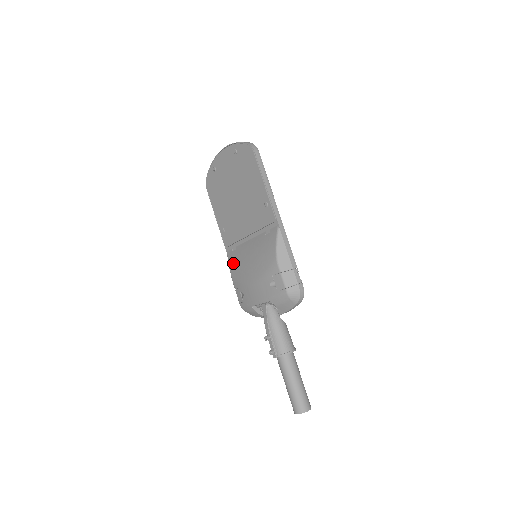
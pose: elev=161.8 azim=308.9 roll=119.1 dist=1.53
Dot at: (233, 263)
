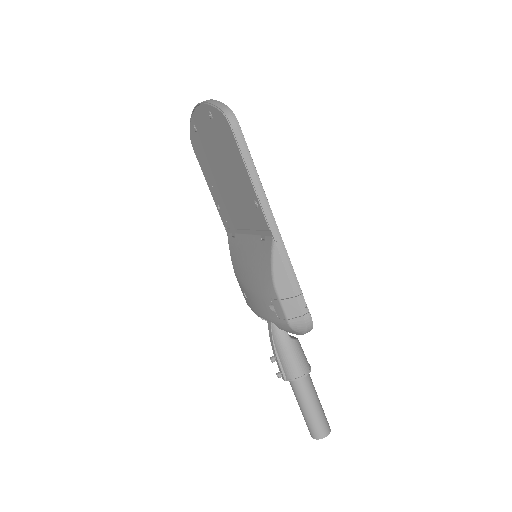
Dot at: (233, 254)
